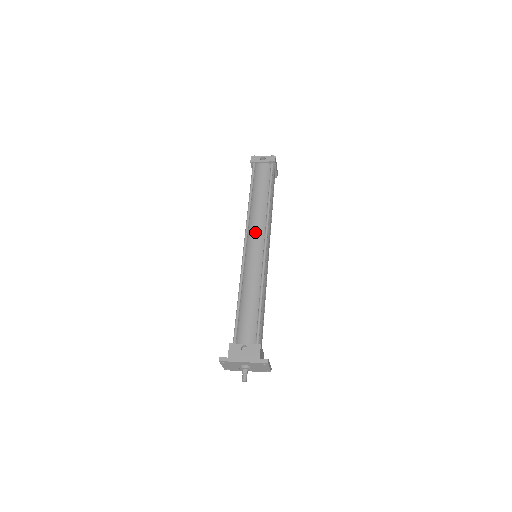
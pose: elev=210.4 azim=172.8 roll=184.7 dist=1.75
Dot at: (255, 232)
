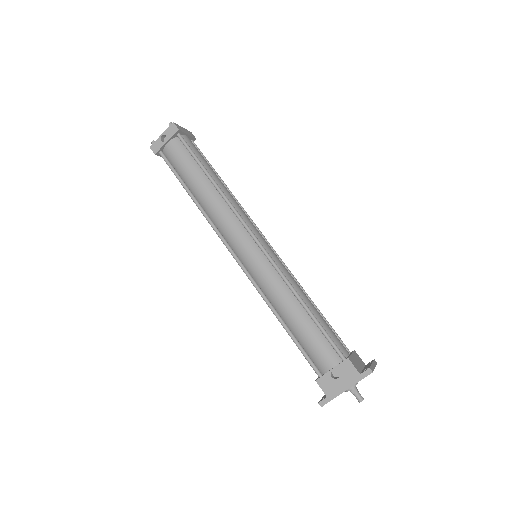
Dot at: (233, 235)
